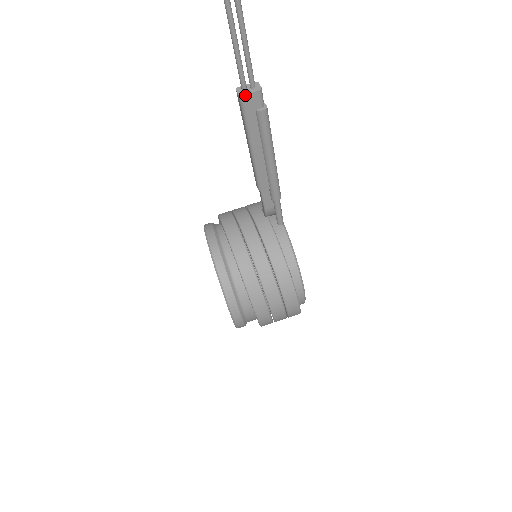
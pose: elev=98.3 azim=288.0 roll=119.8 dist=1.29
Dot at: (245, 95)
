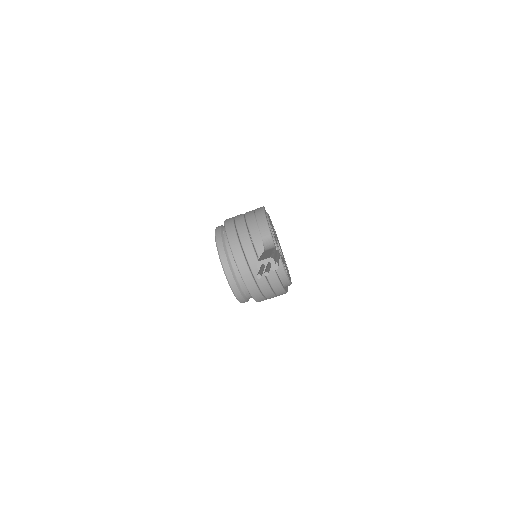
Dot at: occluded
